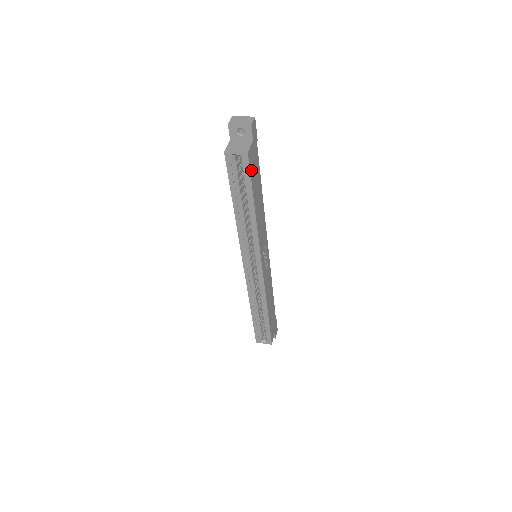
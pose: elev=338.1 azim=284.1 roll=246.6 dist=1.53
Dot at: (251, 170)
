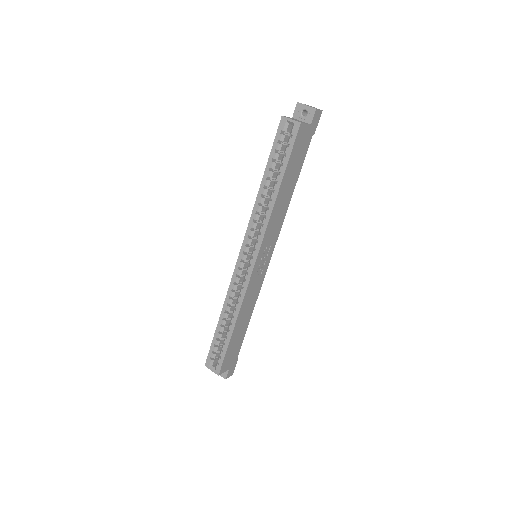
Dot at: (296, 145)
